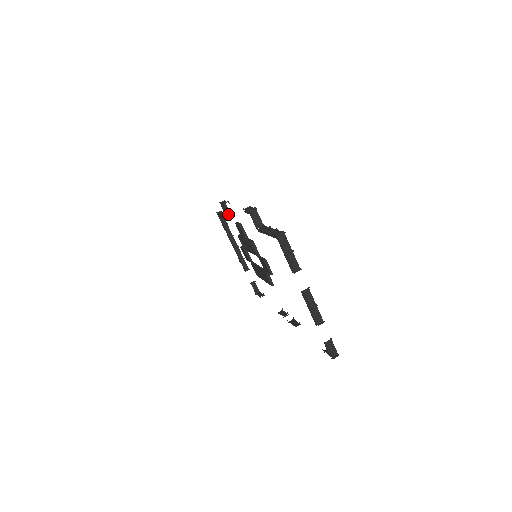
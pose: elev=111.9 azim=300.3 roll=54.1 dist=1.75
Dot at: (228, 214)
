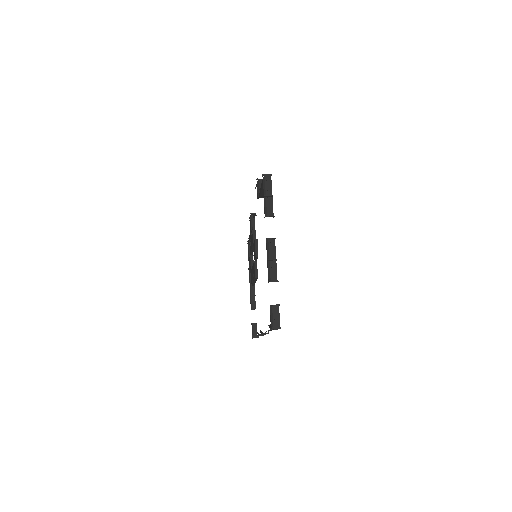
Dot at: occluded
